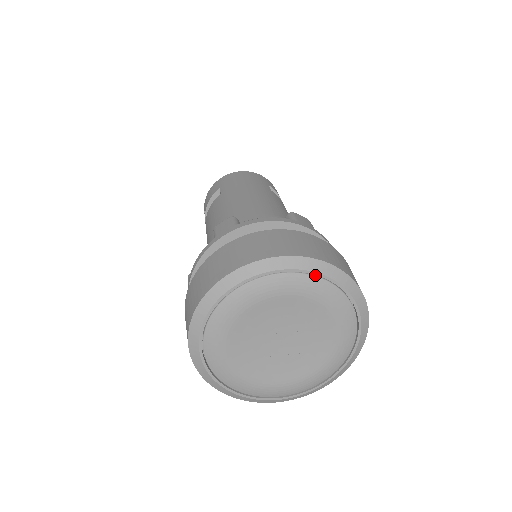
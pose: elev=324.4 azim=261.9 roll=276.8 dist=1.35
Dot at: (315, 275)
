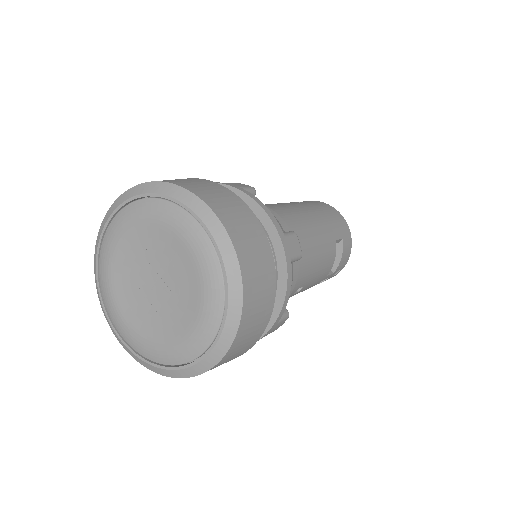
Dot at: (218, 254)
